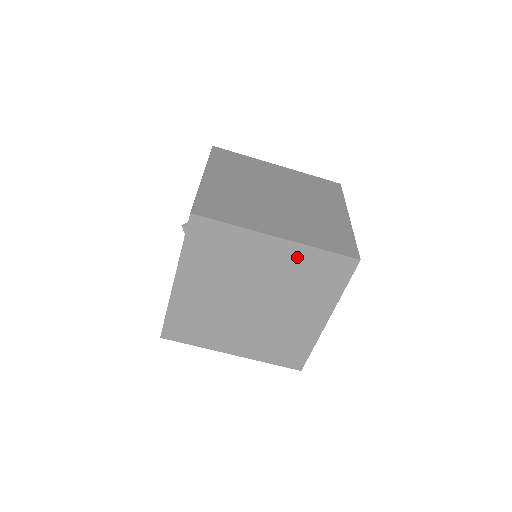
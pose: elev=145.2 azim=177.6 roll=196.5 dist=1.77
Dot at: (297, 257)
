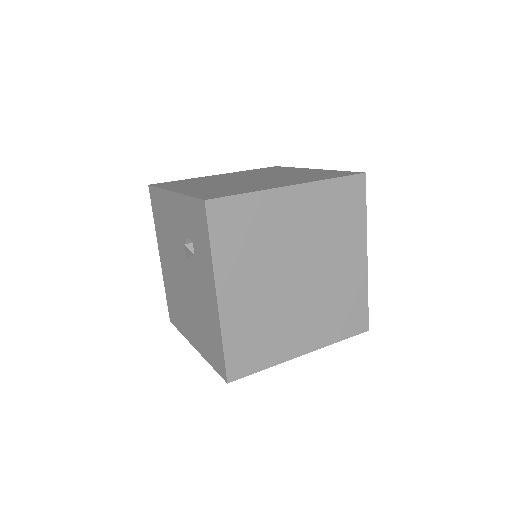
Dot at: (316, 199)
